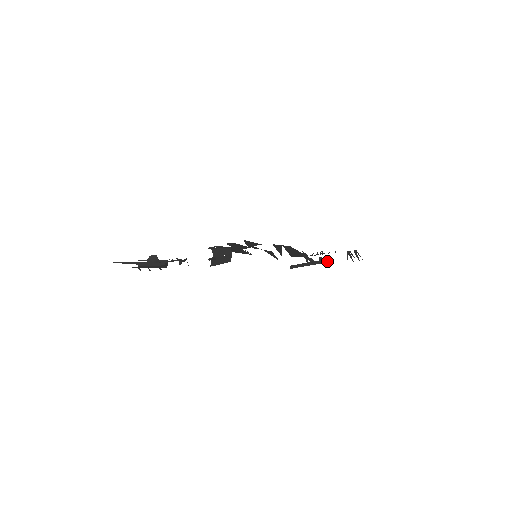
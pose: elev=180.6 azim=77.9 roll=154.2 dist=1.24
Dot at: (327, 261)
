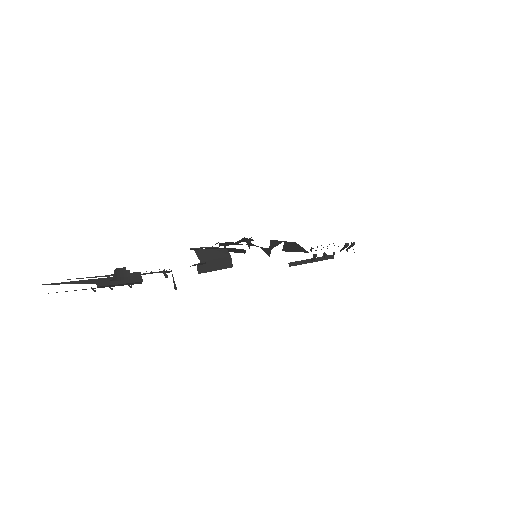
Dot at: (333, 257)
